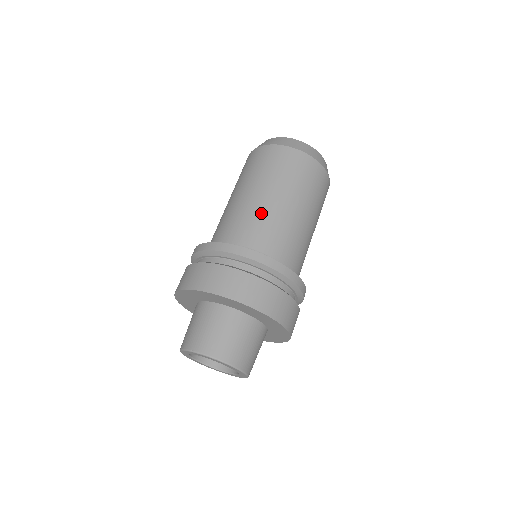
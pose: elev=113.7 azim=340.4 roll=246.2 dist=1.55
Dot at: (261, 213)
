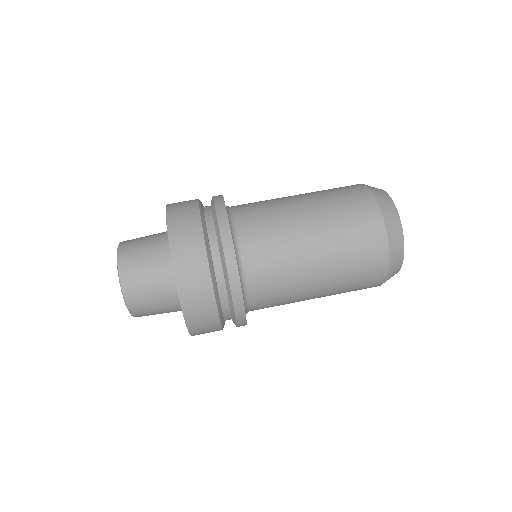
Dot at: (285, 231)
